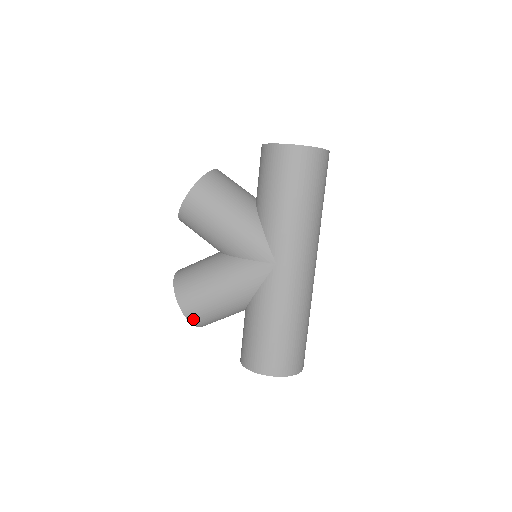
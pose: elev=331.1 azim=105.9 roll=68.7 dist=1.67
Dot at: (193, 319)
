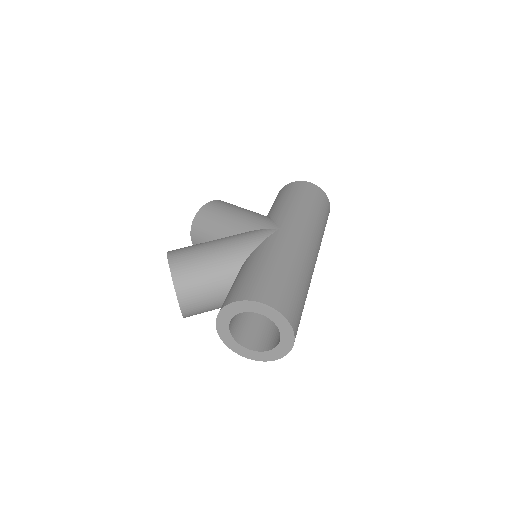
Dot at: (177, 272)
